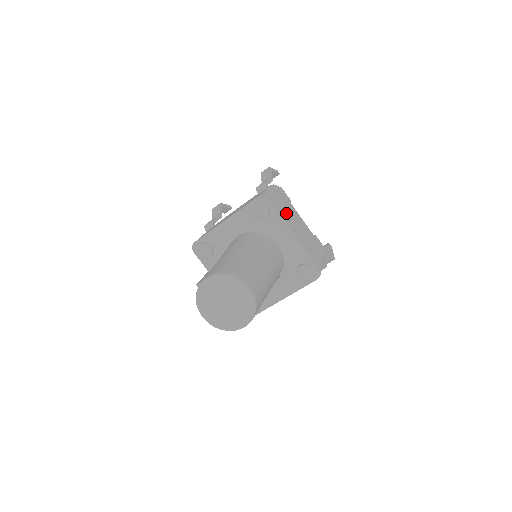
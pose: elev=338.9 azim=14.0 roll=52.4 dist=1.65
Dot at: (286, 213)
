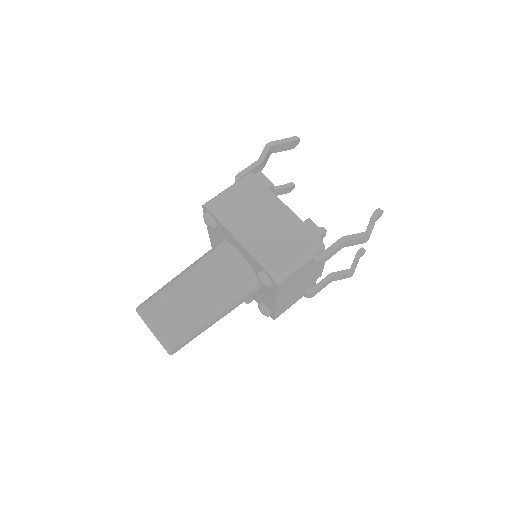
Dot at: (241, 212)
